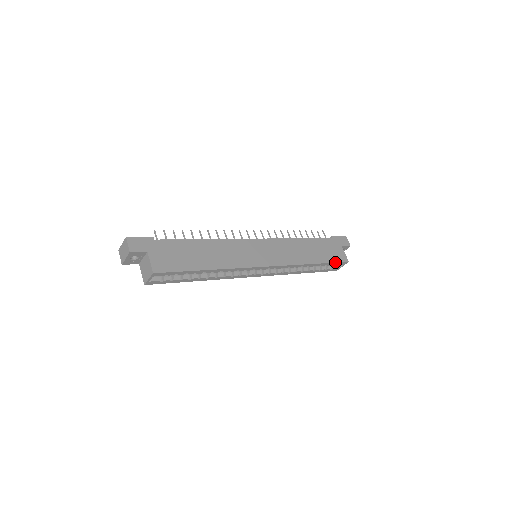
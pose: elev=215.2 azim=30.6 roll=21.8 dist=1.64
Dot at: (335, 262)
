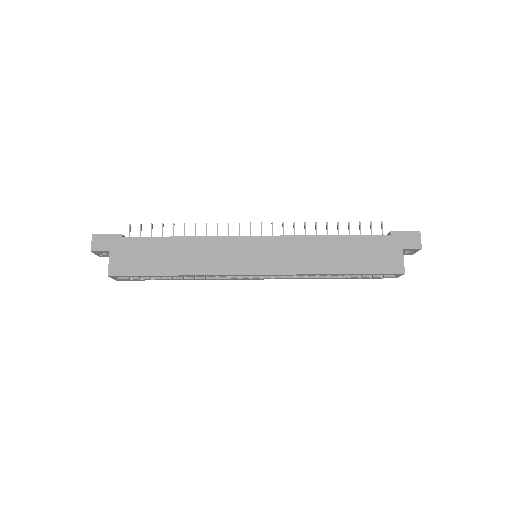
Dot at: (377, 273)
